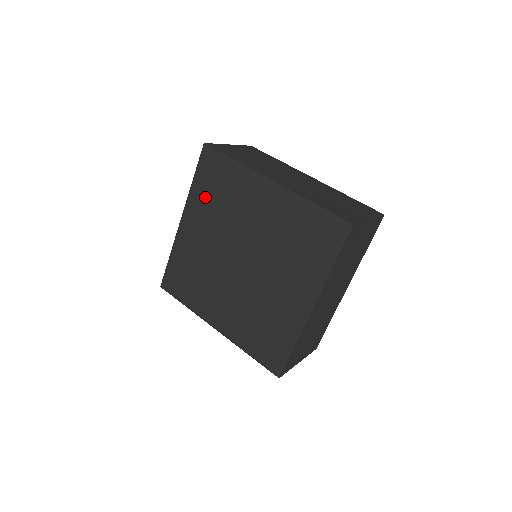
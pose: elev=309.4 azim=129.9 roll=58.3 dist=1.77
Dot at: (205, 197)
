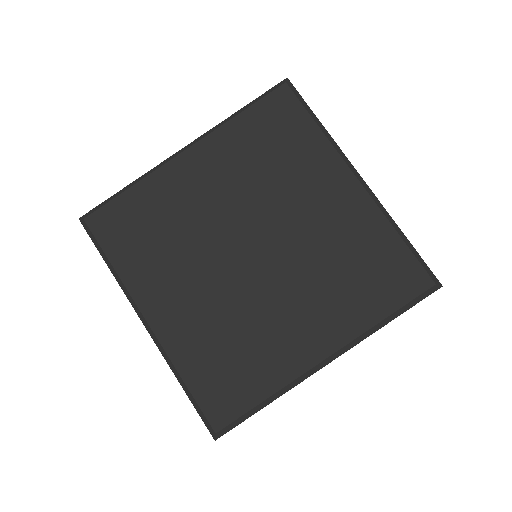
Dot at: (249, 141)
